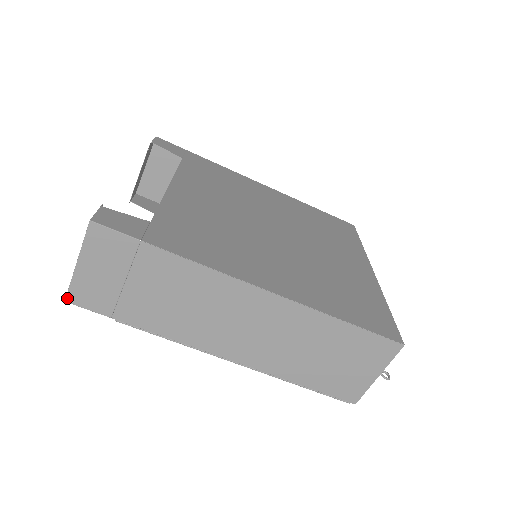
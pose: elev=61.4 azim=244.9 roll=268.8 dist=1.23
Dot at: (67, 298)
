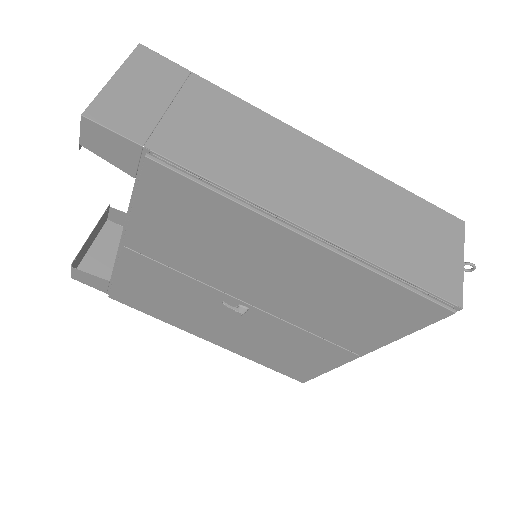
Dot at: (86, 111)
